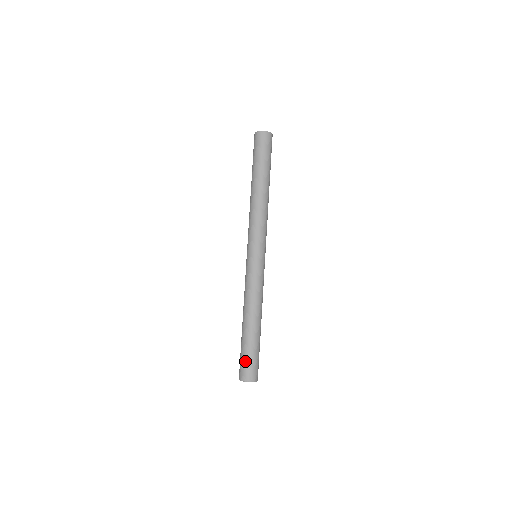
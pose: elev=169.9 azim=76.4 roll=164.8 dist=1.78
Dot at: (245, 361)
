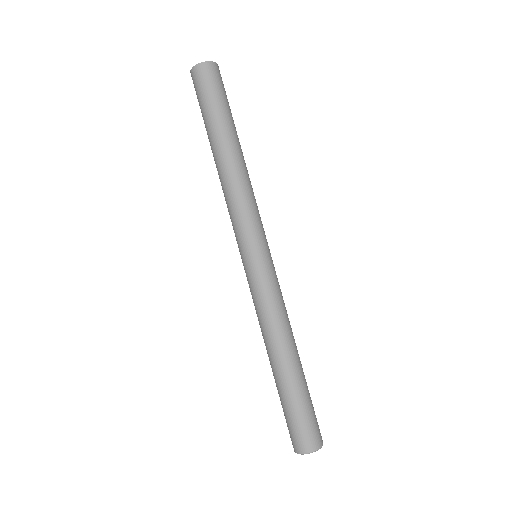
Dot at: (306, 420)
